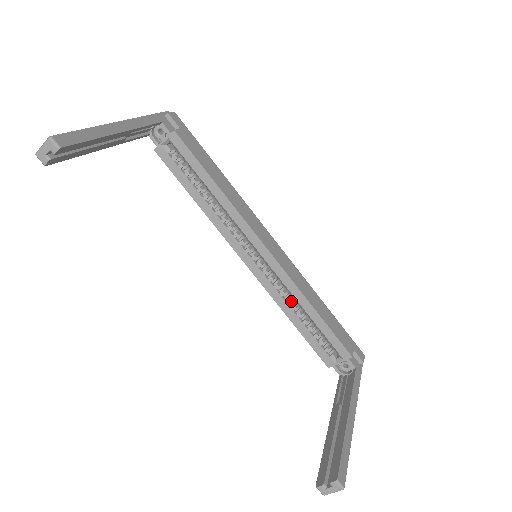
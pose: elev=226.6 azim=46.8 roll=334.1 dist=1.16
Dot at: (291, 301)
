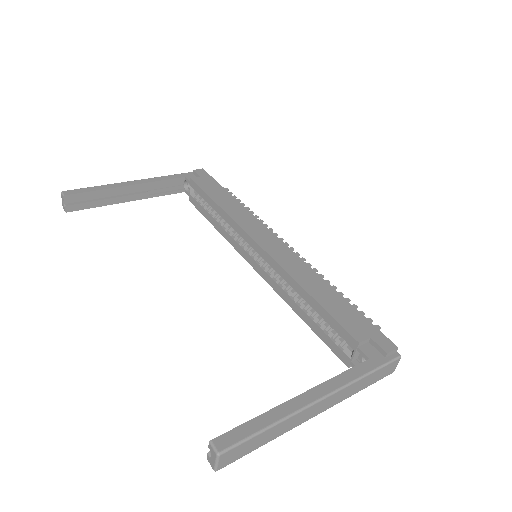
Dot at: (294, 293)
